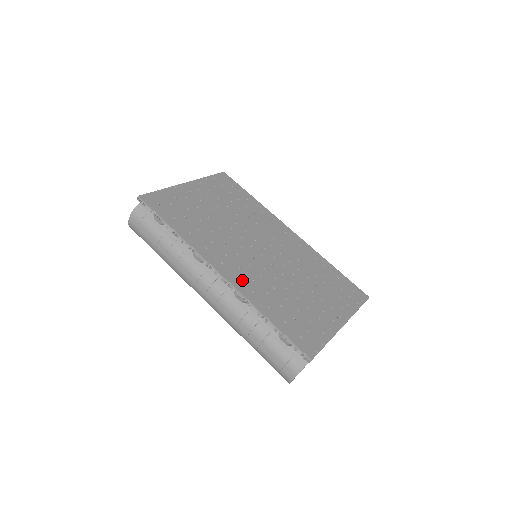
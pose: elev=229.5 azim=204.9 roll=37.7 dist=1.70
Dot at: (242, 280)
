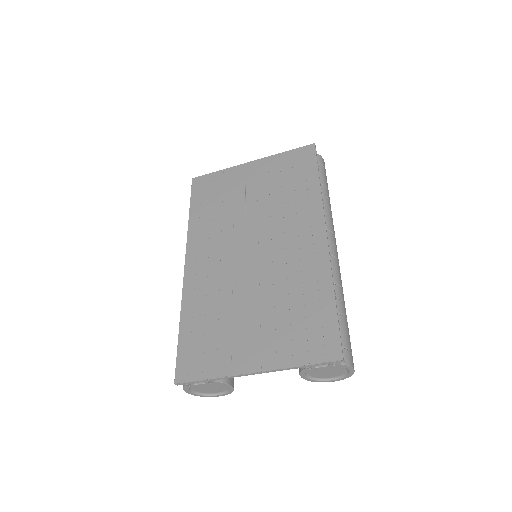
Dot at: (197, 279)
